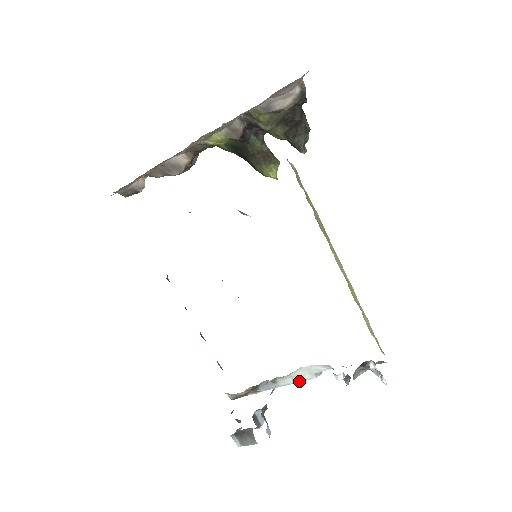
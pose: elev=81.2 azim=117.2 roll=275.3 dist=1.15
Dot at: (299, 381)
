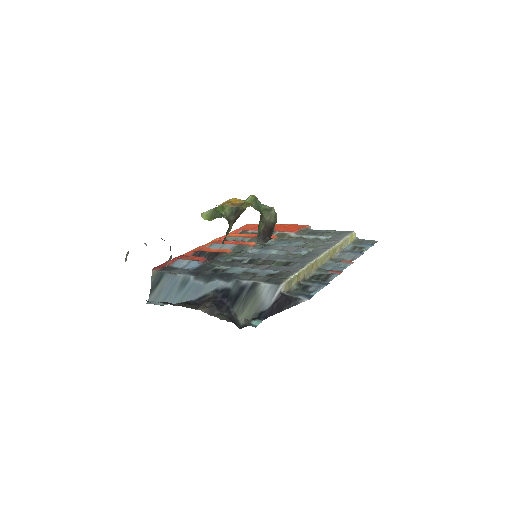
Dot at: occluded
